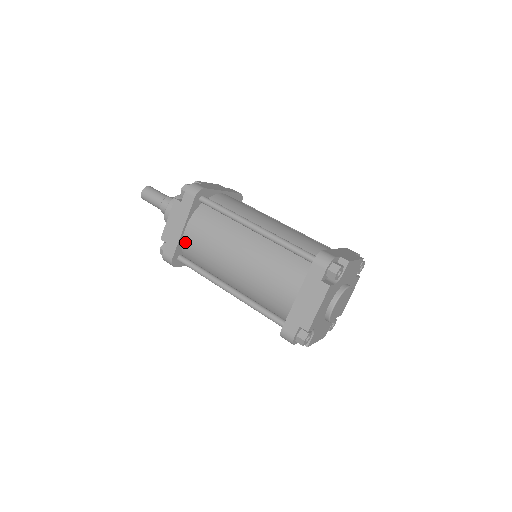
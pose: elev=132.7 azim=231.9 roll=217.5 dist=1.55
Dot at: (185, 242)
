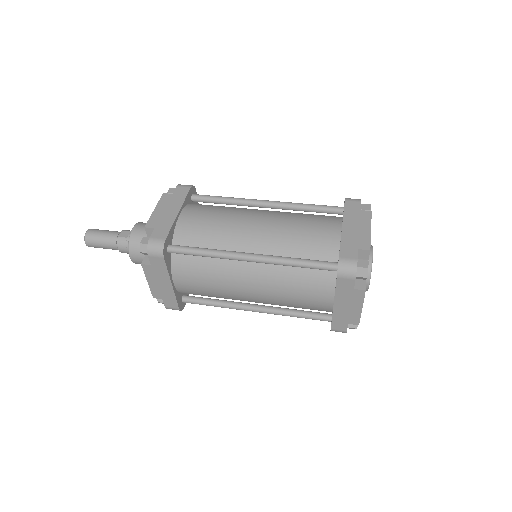
Dot at: (181, 291)
